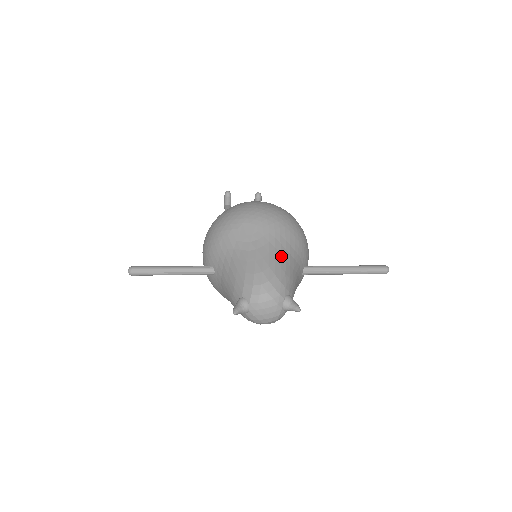
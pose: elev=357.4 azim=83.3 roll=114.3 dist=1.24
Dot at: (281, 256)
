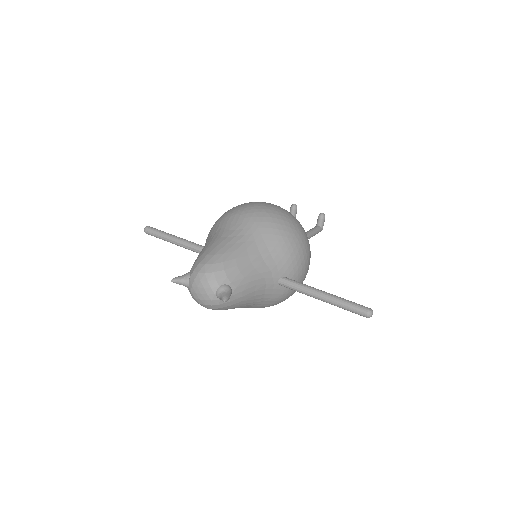
Dot at: (246, 250)
